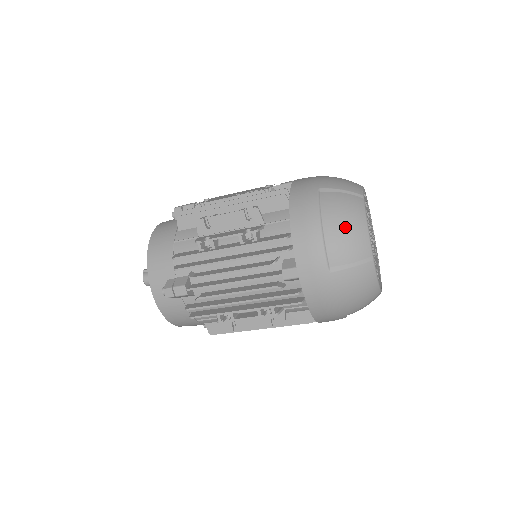
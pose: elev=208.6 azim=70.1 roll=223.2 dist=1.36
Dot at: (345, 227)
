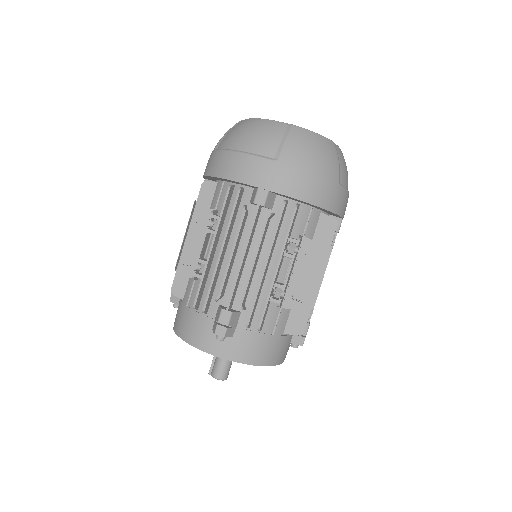
Dot at: (249, 133)
